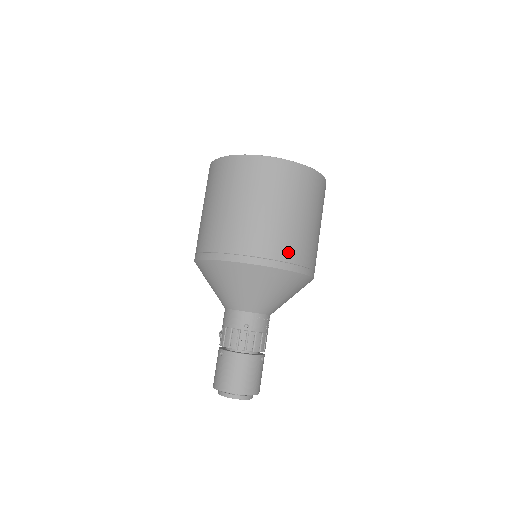
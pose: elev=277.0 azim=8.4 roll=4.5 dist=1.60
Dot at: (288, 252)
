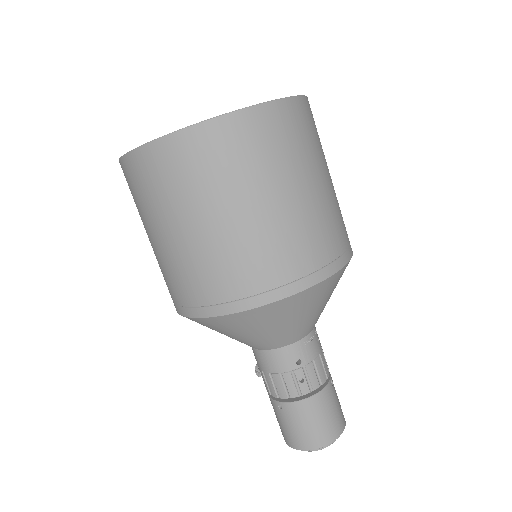
Dot at: (321, 250)
